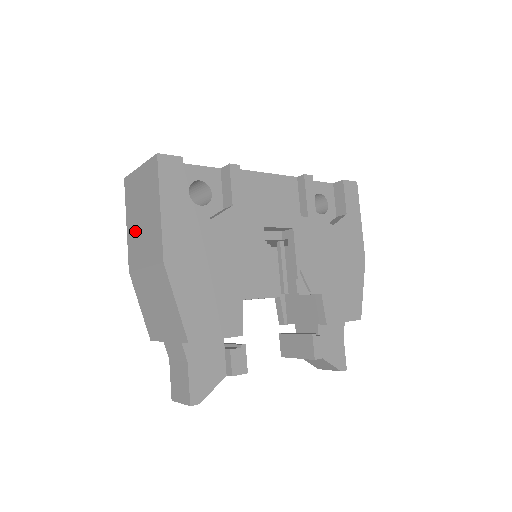
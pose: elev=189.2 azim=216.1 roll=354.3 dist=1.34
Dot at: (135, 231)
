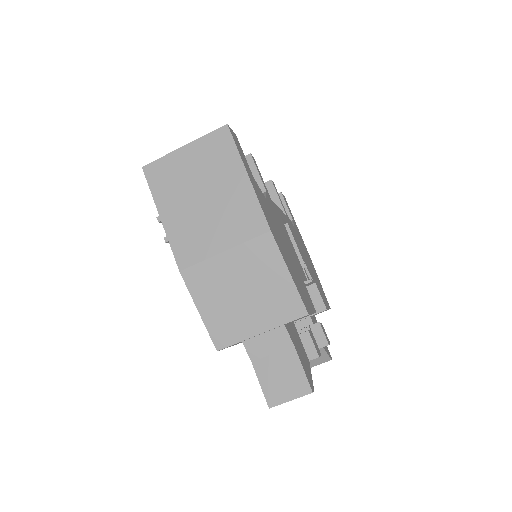
Dot at: (188, 218)
